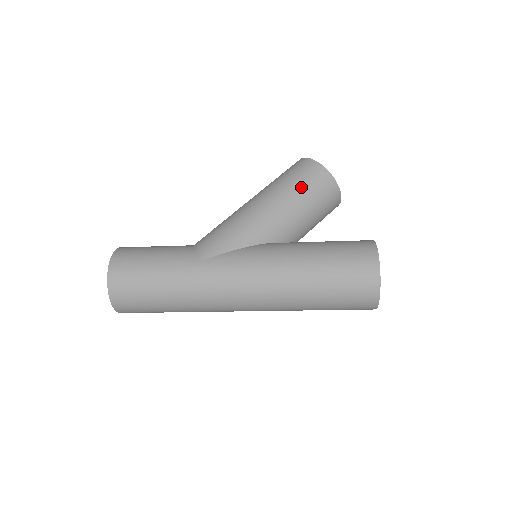
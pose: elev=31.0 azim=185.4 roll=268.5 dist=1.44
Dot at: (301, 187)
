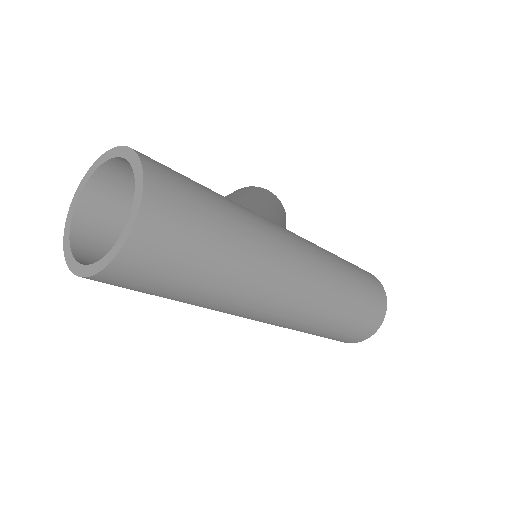
Dot at: (277, 203)
